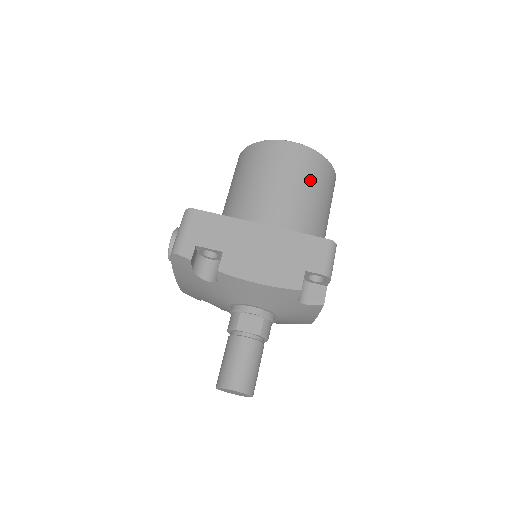
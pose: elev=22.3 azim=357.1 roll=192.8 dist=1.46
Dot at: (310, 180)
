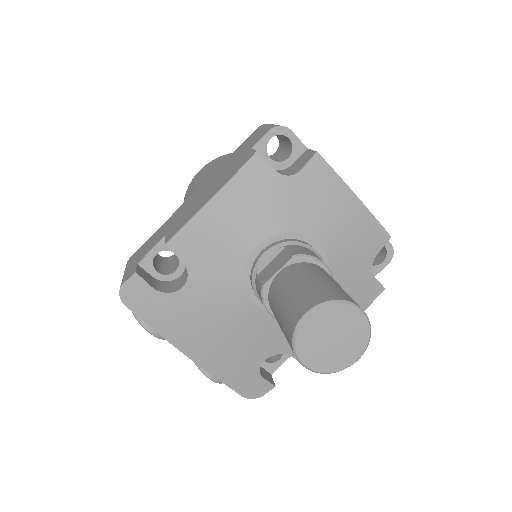
Dot at: occluded
